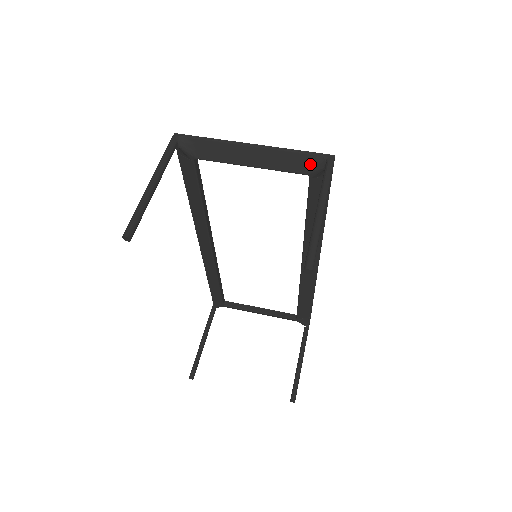
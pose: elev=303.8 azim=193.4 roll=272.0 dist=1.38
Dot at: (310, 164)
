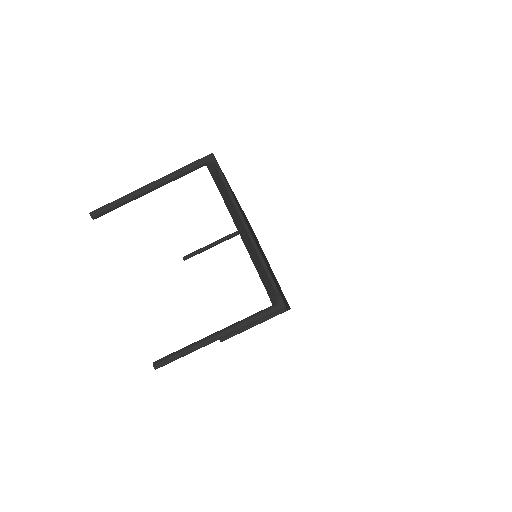
Dot at: (269, 289)
